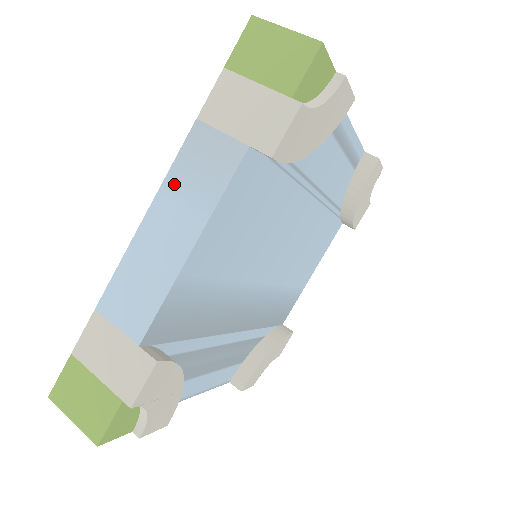
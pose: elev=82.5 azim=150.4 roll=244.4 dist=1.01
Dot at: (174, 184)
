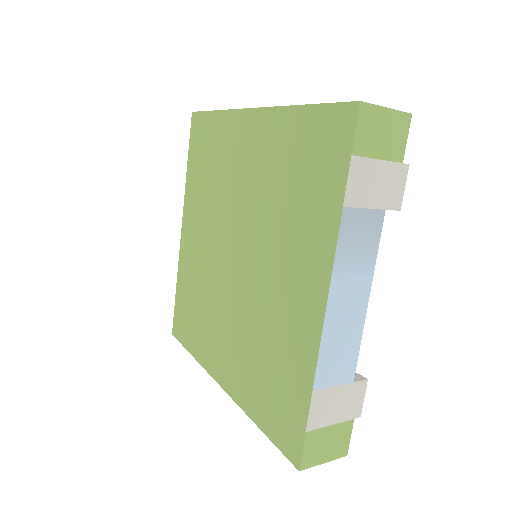
Dot at: (342, 266)
